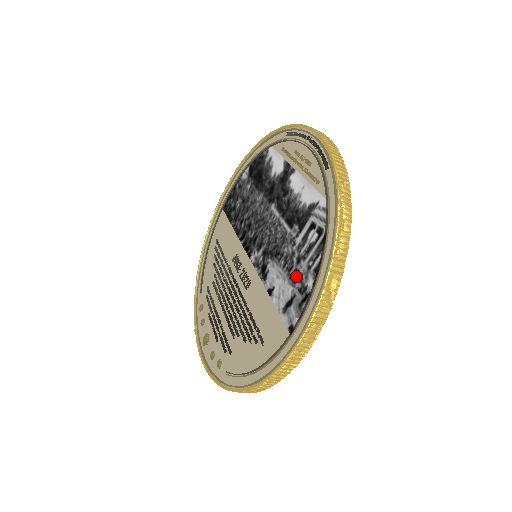
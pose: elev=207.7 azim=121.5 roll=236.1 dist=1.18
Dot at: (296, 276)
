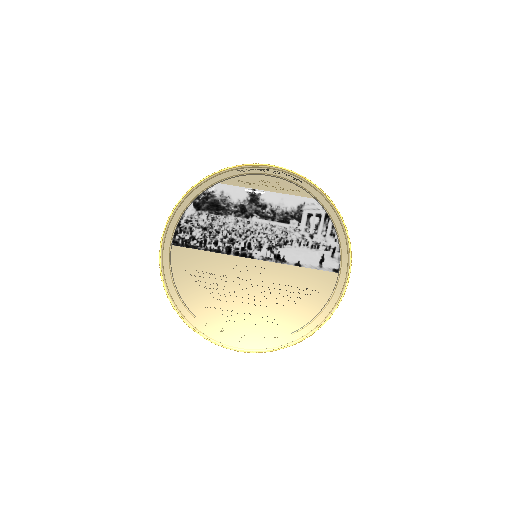
Dot at: (317, 245)
